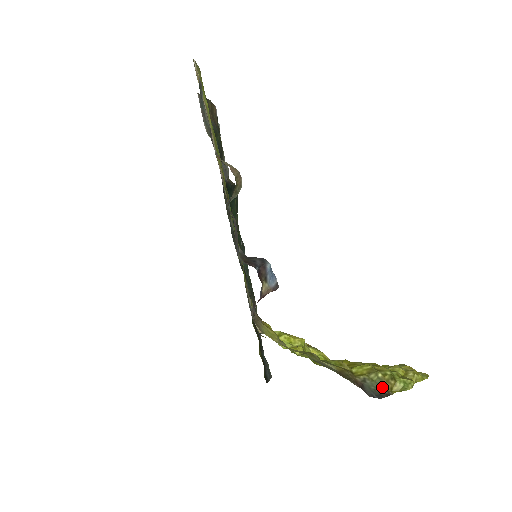
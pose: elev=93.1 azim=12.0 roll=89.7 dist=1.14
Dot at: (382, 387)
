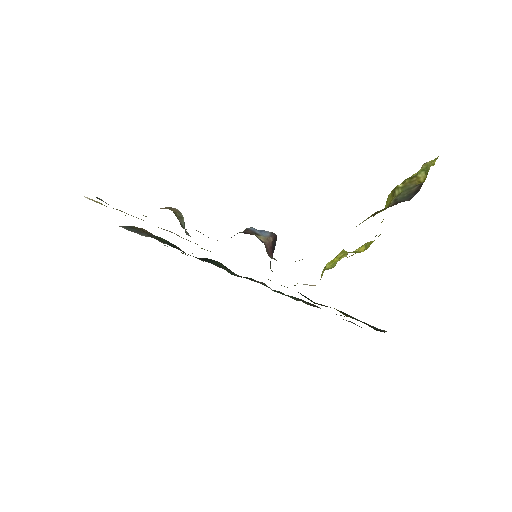
Dot at: (411, 188)
